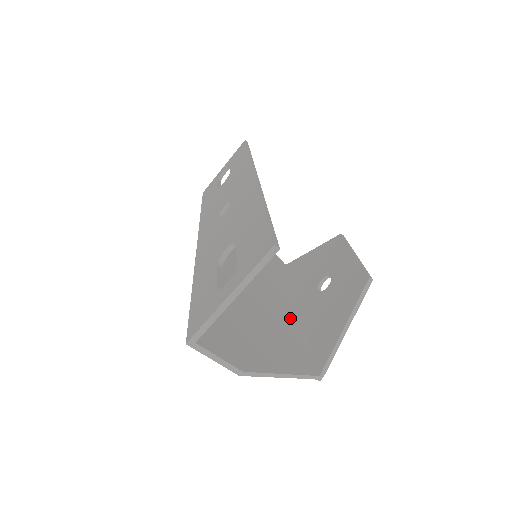
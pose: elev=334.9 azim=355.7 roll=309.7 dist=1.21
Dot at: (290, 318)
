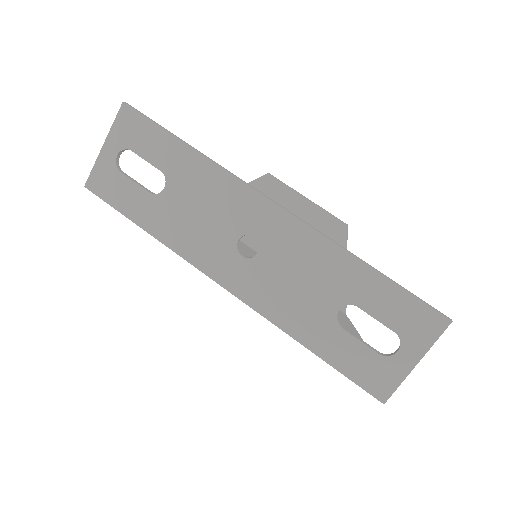
Dot at: occluded
